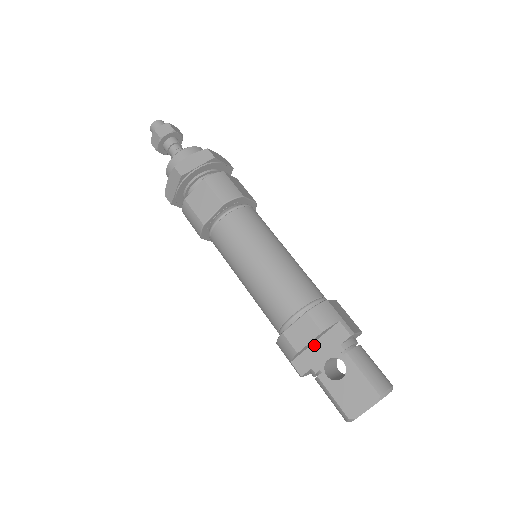
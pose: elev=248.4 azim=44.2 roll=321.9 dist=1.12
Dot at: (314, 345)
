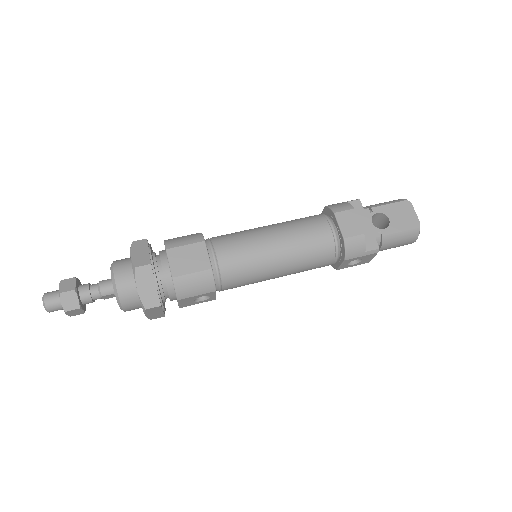
Dot at: occluded
